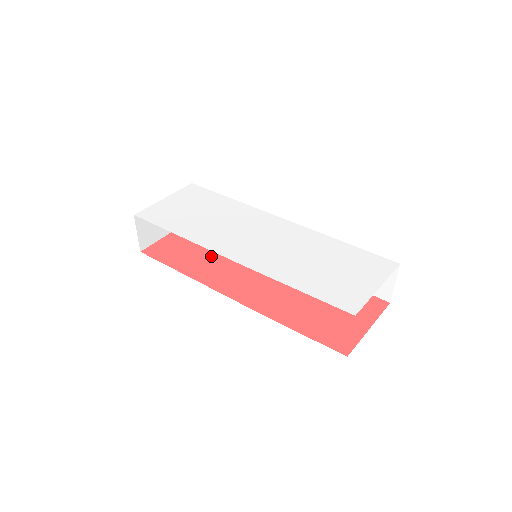
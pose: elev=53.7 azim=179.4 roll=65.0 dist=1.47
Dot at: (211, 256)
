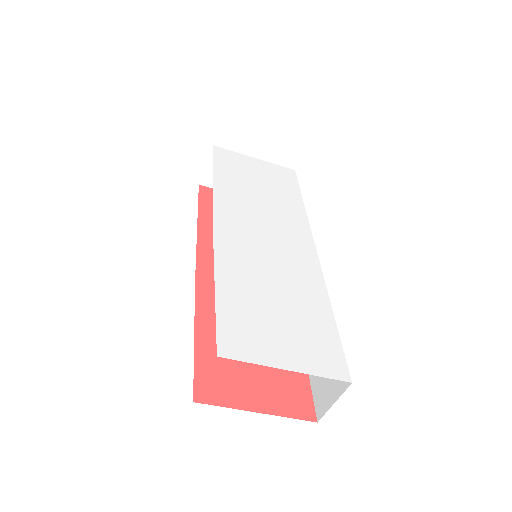
Dot at: occluded
